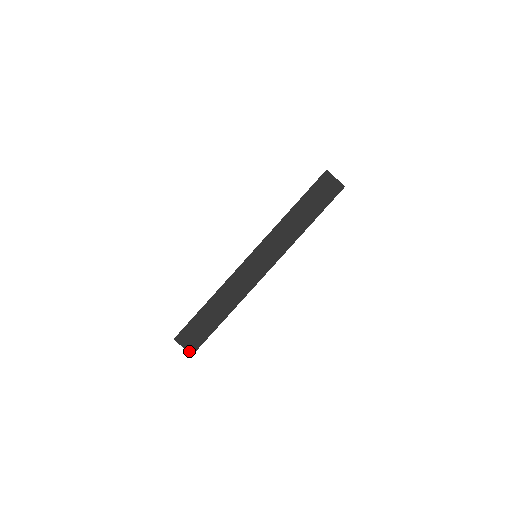
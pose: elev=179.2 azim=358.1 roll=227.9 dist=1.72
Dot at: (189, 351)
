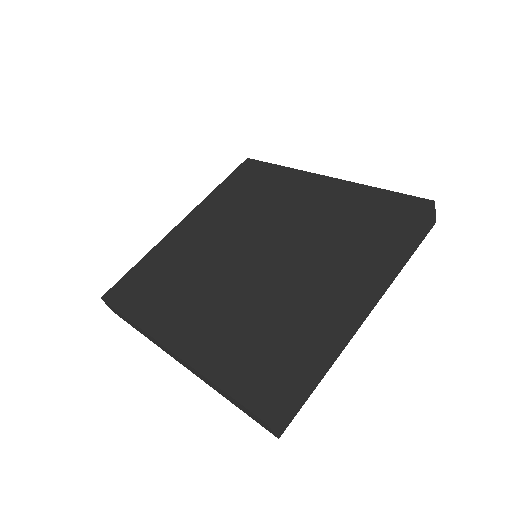
Dot at: (278, 434)
